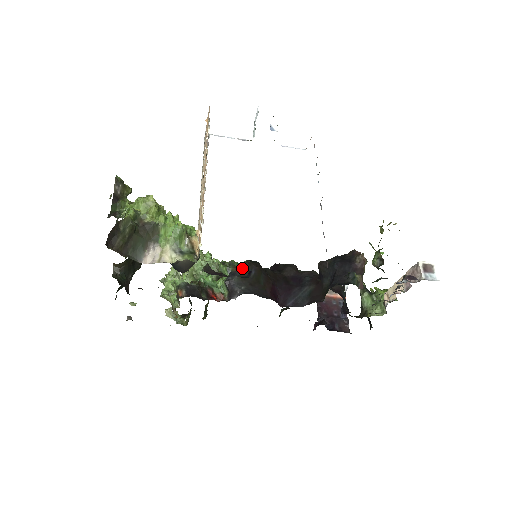
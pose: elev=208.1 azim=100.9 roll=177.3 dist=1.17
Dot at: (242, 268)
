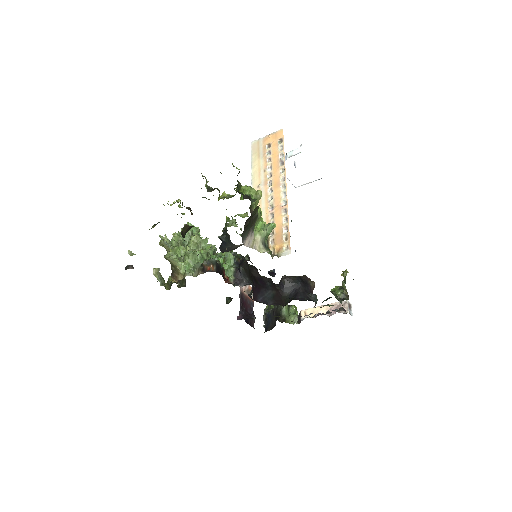
Dot at: occluded
